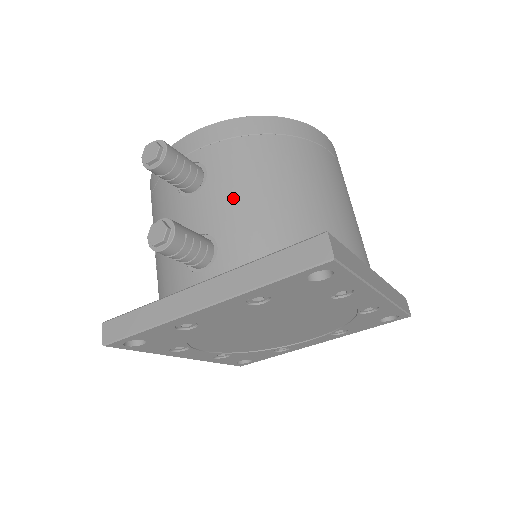
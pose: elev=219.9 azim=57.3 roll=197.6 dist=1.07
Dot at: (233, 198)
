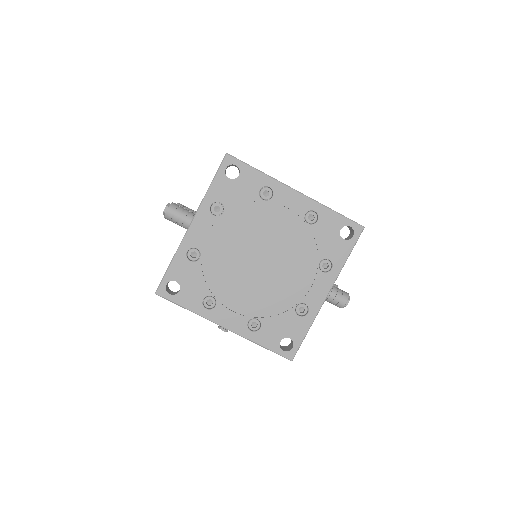
Dot at: occluded
